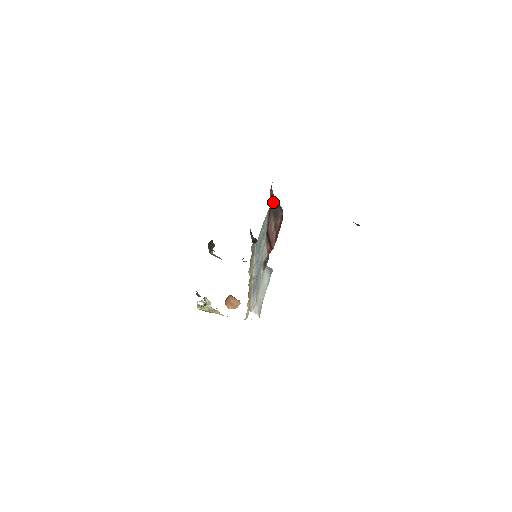
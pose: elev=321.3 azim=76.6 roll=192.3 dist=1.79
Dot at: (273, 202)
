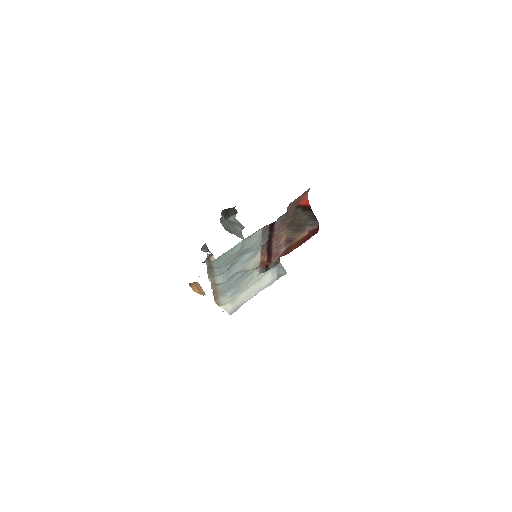
Dot at: (301, 212)
